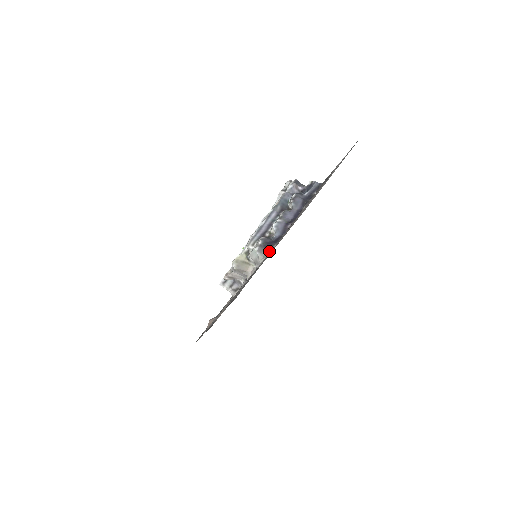
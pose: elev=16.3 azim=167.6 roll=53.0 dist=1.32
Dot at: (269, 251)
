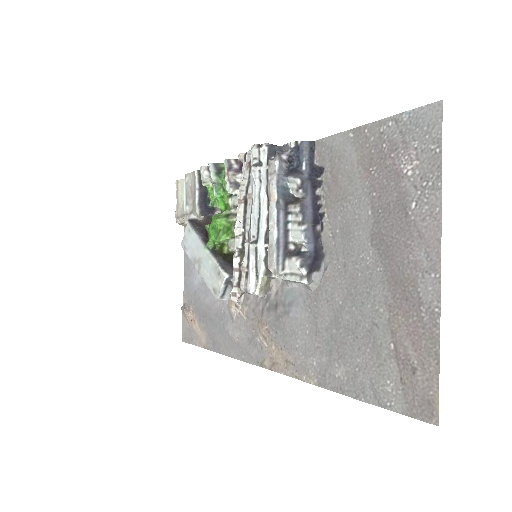
Dot at: (317, 273)
